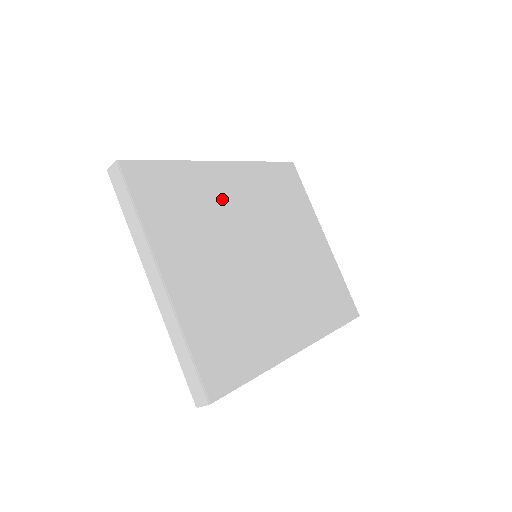
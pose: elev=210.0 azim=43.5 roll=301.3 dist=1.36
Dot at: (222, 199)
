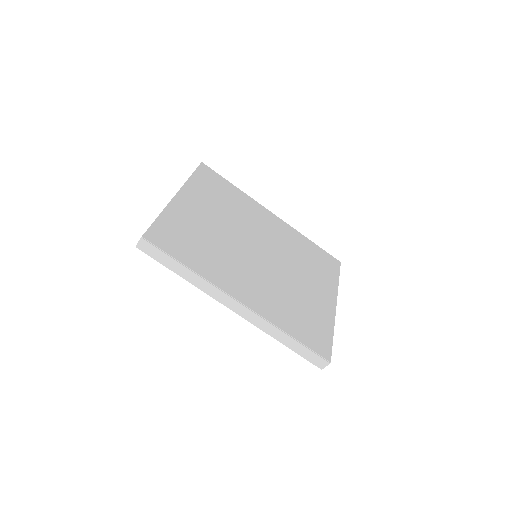
Dot at: (254, 217)
